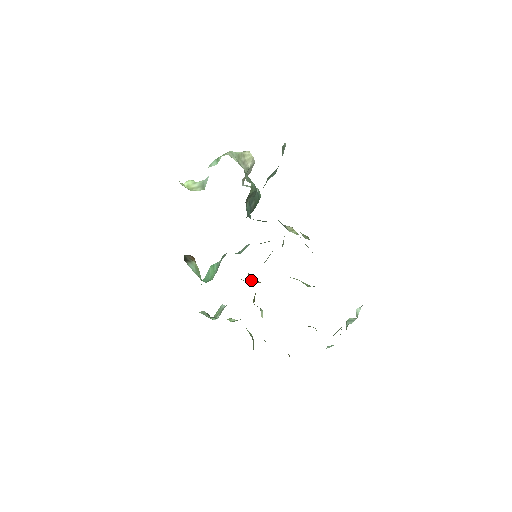
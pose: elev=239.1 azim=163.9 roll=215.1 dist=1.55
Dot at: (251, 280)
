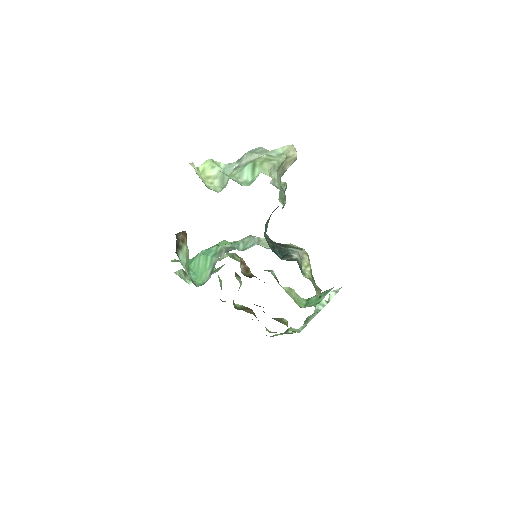
Dot at: (241, 269)
